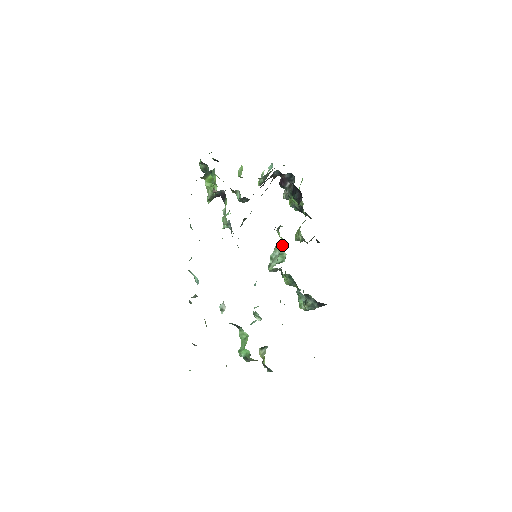
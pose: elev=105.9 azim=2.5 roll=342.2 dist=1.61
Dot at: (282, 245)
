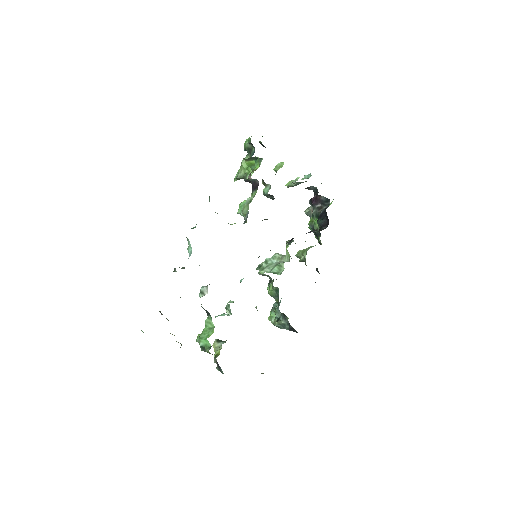
Dot at: (284, 257)
